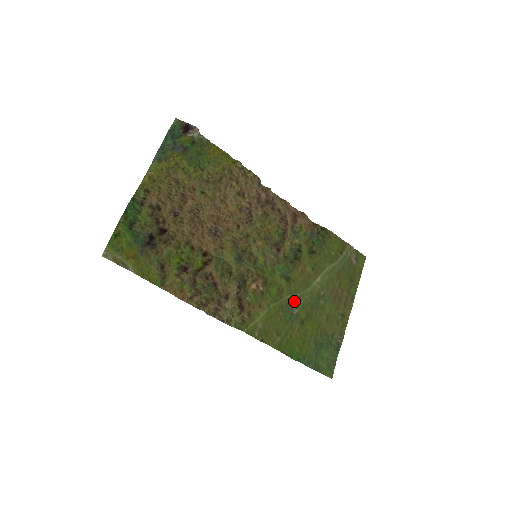
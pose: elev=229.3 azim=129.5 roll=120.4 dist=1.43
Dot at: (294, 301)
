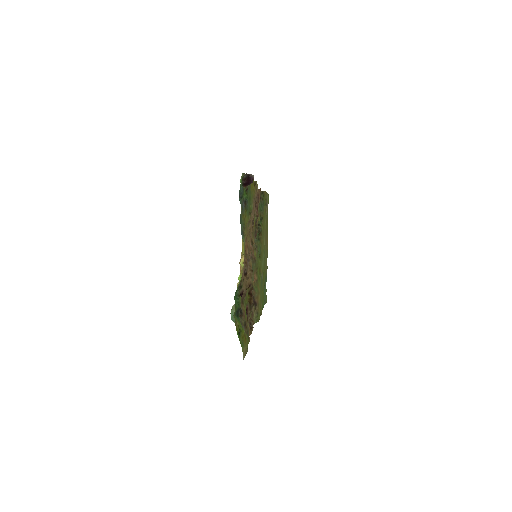
Dot at: (262, 269)
